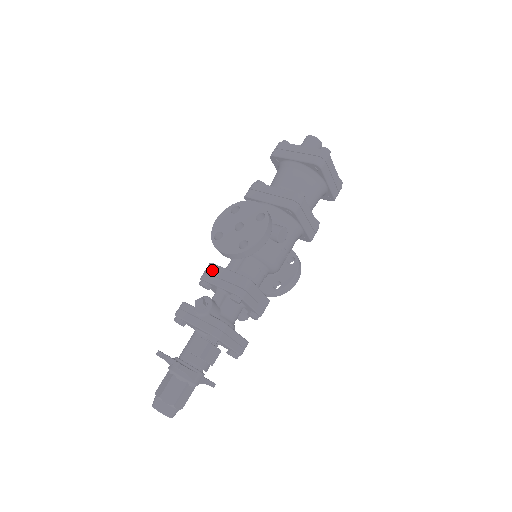
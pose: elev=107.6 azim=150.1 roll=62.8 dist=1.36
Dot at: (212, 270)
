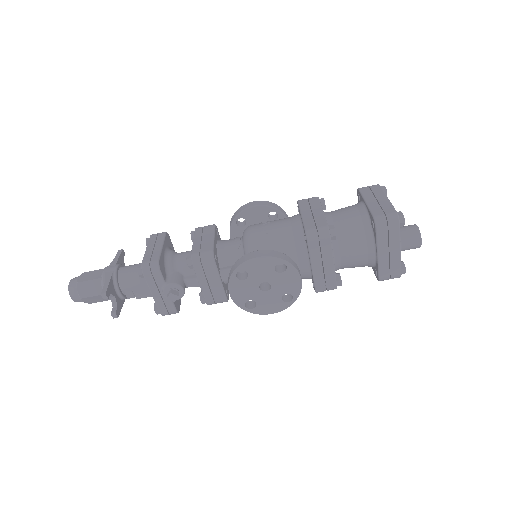
Dot at: (208, 268)
